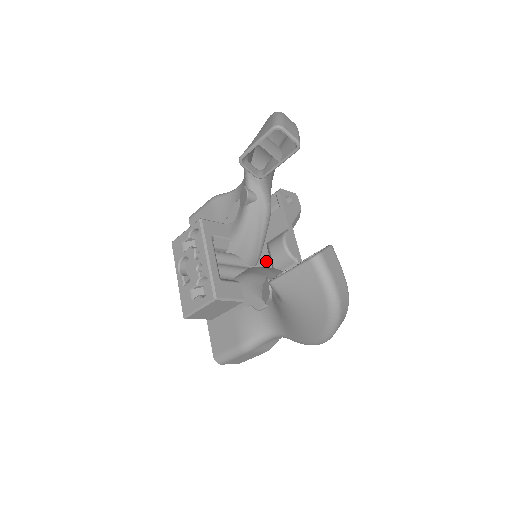
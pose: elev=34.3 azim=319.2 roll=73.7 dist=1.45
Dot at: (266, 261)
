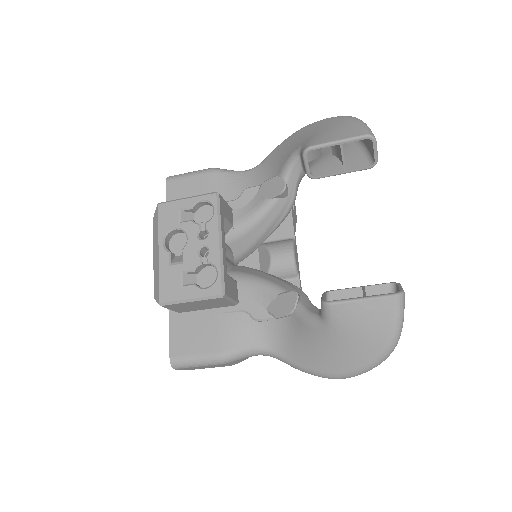
Dot at: (253, 263)
